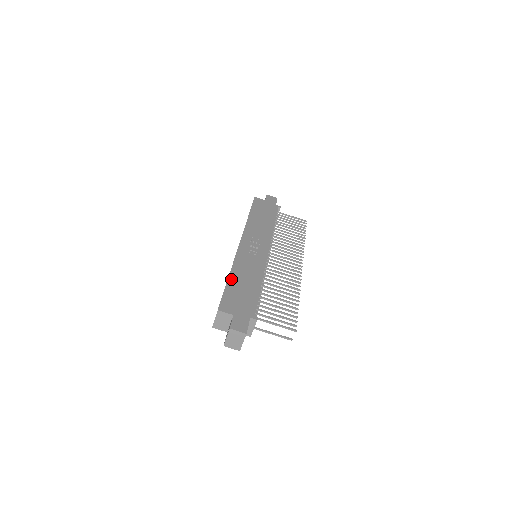
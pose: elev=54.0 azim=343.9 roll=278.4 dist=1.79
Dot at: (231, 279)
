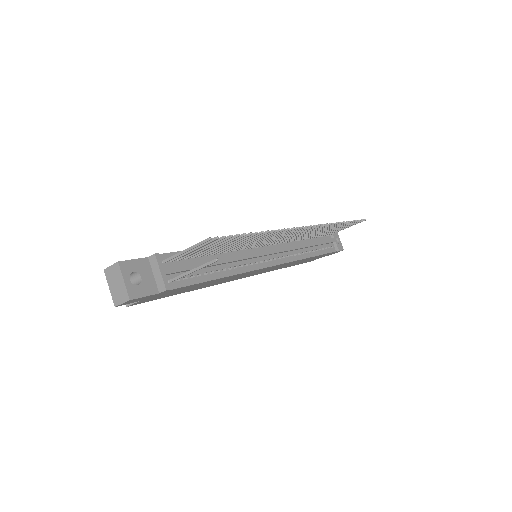
Dot at: occluded
